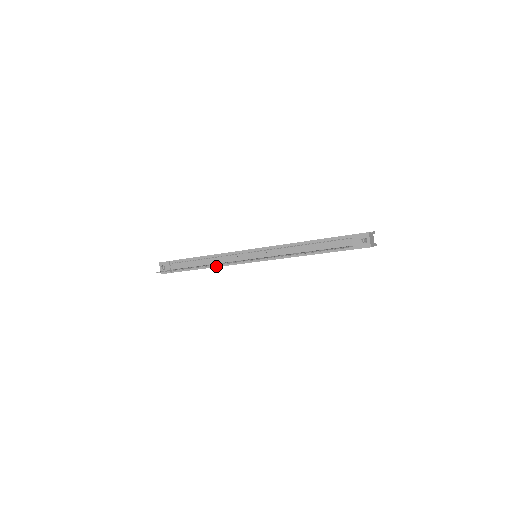
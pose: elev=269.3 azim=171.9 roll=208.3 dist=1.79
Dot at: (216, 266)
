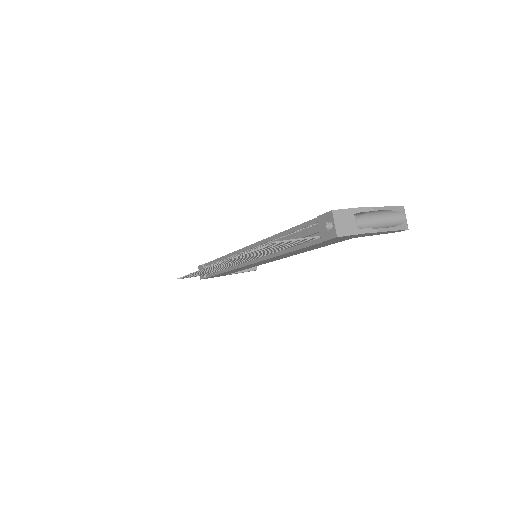
Dot at: (227, 270)
